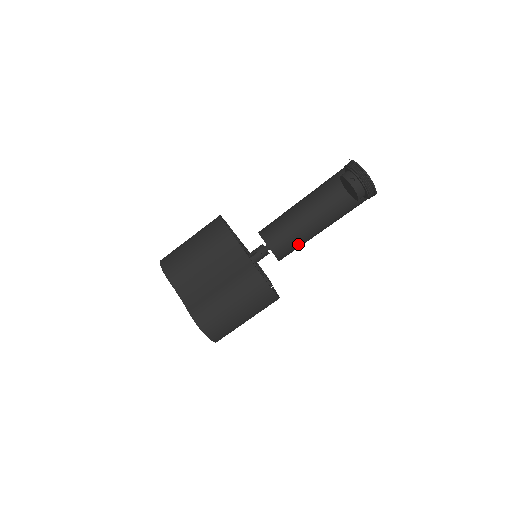
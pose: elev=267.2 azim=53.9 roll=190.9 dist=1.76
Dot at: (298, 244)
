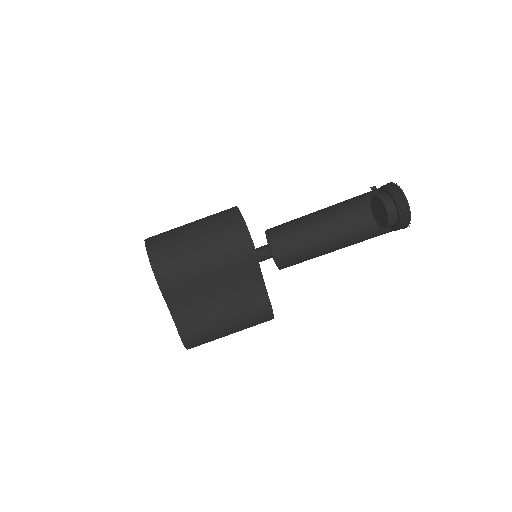
Dot at: occluded
